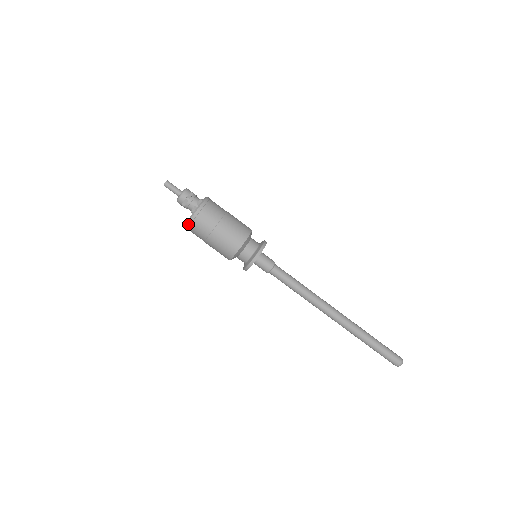
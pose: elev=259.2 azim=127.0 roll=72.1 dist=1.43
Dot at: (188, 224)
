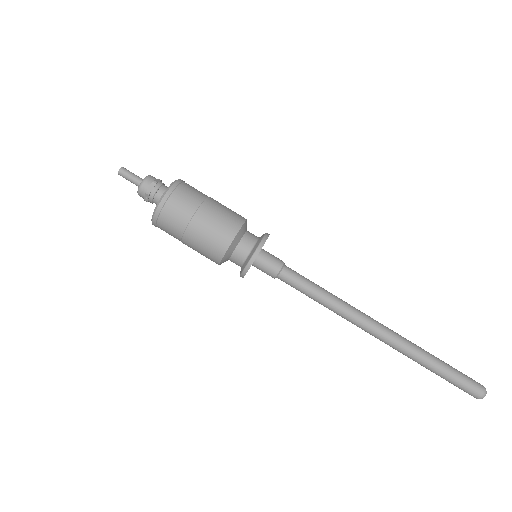
Dot at: (160, 204)
